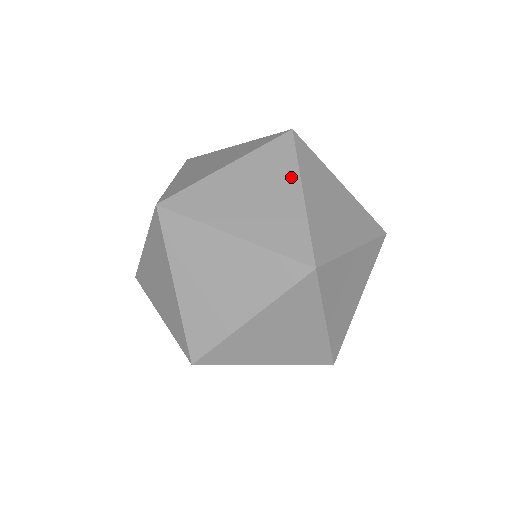
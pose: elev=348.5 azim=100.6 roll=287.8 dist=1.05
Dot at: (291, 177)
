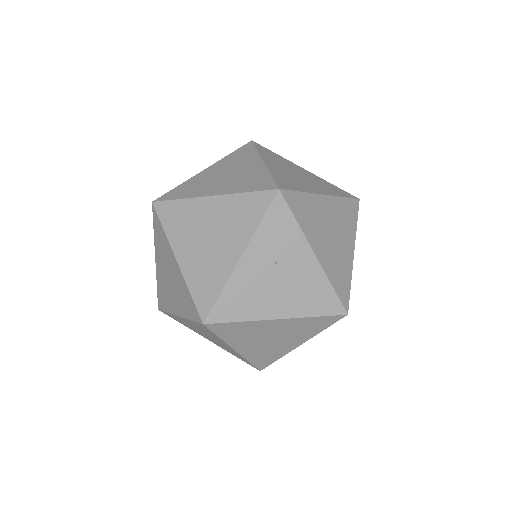
Dot at: (222, 342)
